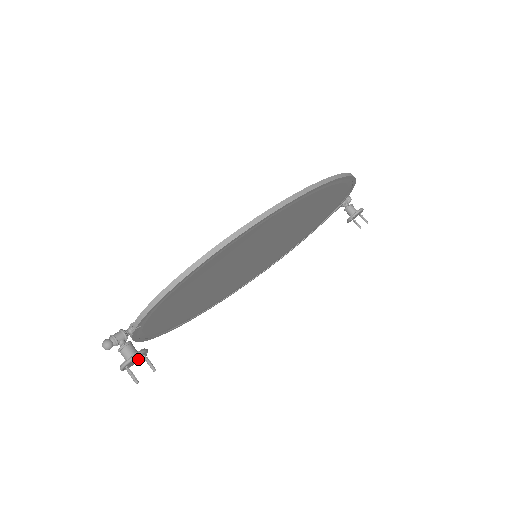
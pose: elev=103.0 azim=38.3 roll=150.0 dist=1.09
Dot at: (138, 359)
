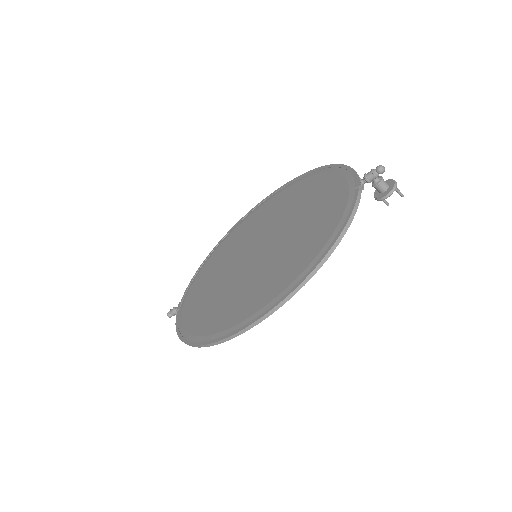
Dot at: occluded
